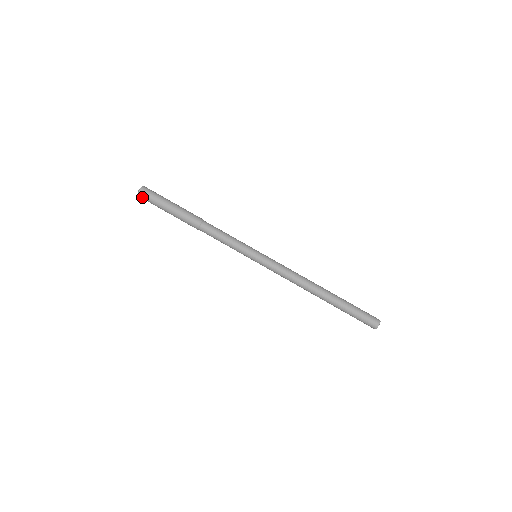
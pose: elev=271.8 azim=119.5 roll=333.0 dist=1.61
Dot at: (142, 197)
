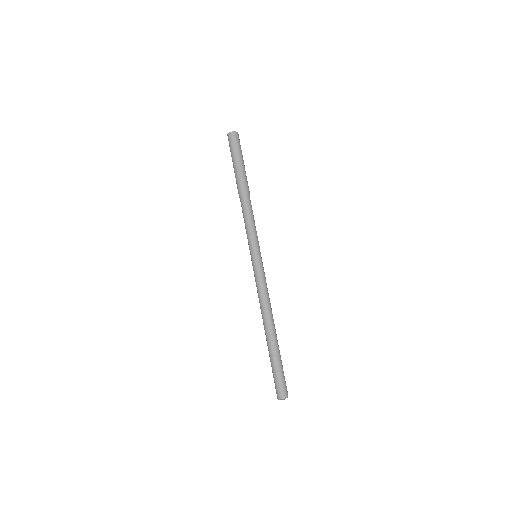
Dot at: (229, 137)
